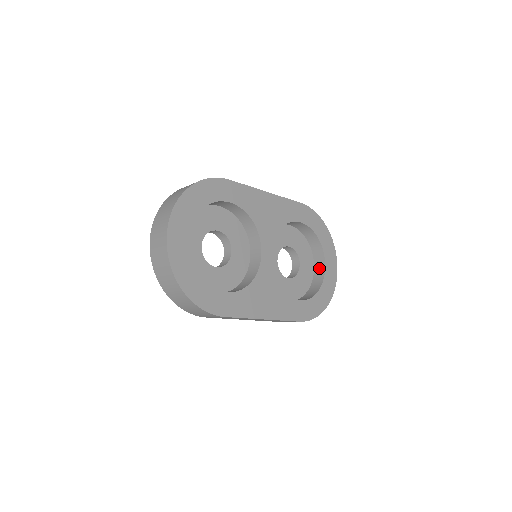
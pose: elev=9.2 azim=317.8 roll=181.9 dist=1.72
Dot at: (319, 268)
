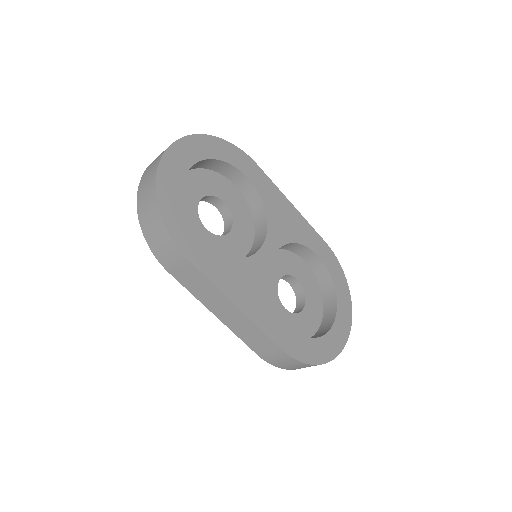
Dot at: (326, 323)
